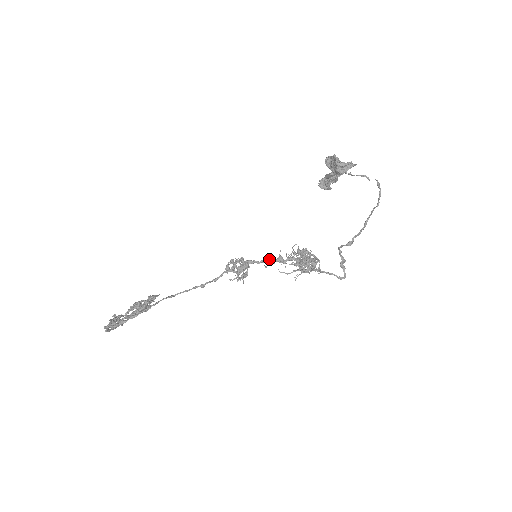
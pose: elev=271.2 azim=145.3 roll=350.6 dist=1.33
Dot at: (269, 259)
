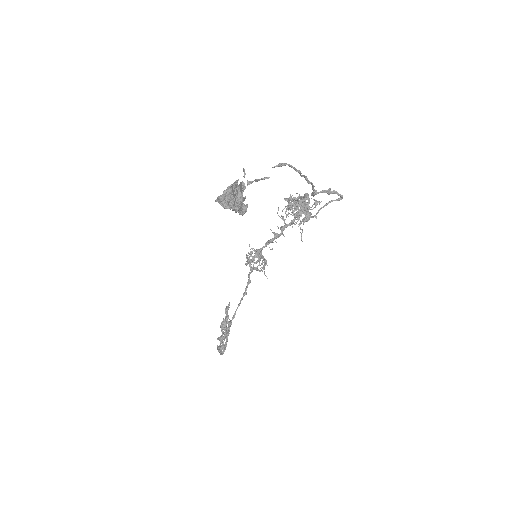
Dot at: (269, 242)
